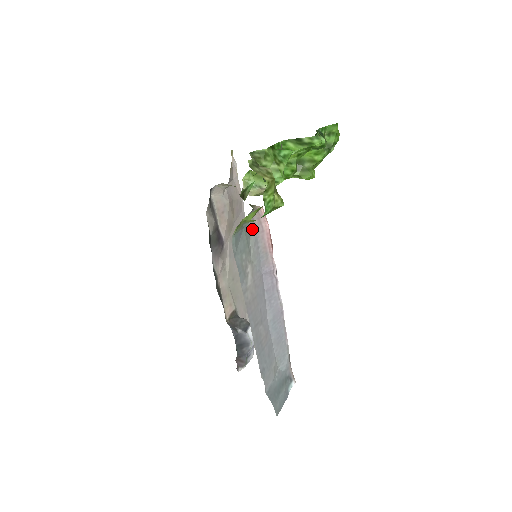
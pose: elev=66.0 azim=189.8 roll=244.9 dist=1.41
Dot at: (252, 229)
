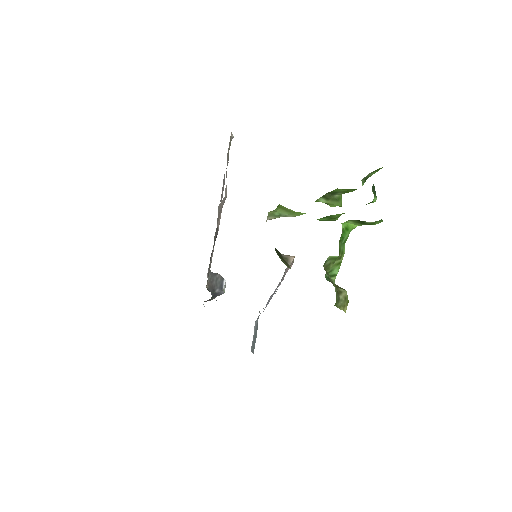
Dot at: occluded
